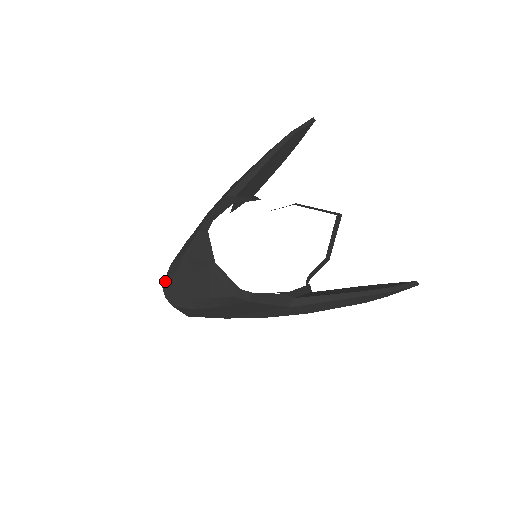
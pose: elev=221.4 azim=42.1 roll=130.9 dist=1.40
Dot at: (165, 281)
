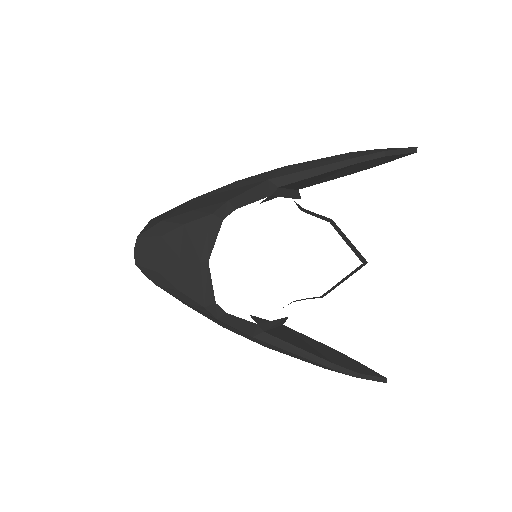
Dot at: (144, 234)
